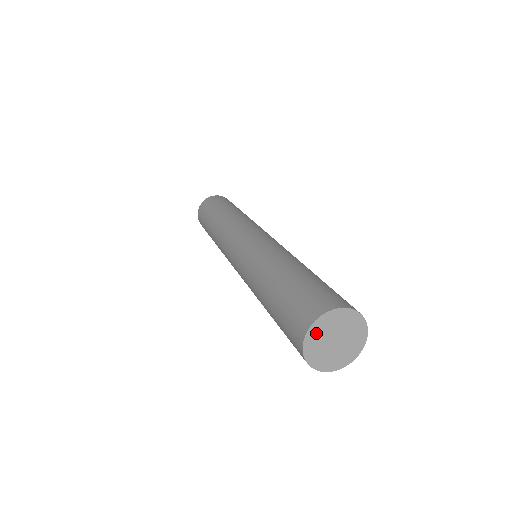
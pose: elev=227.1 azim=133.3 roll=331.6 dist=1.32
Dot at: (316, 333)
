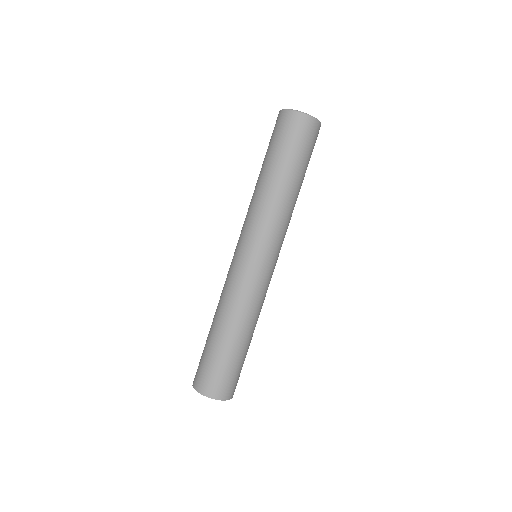
Dot at: occluded
